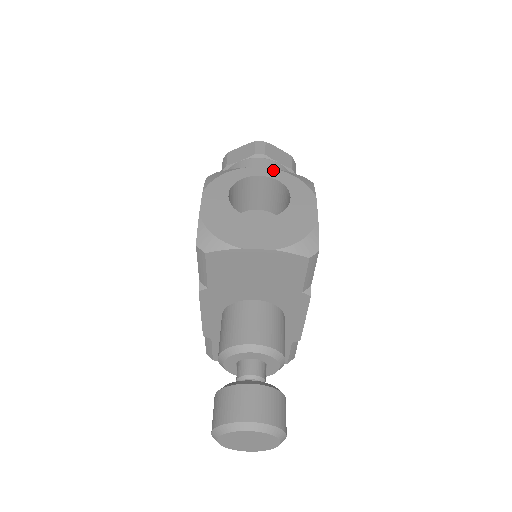
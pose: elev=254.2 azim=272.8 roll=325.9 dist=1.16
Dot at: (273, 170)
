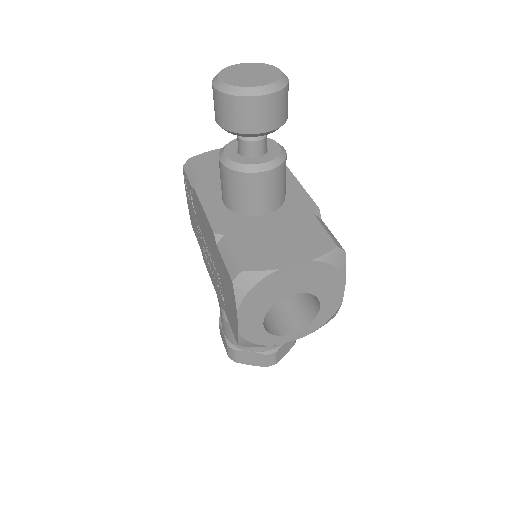
Dot at: occluded
